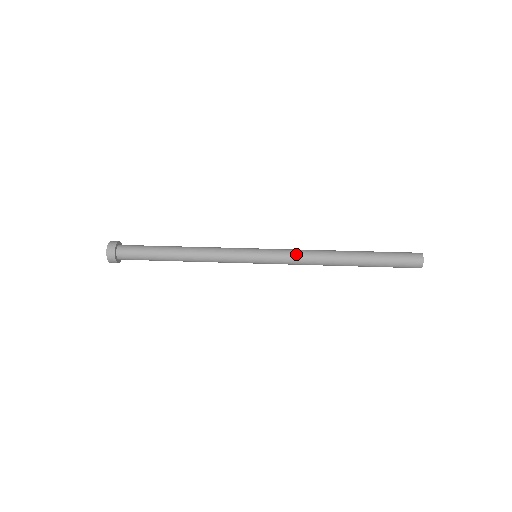
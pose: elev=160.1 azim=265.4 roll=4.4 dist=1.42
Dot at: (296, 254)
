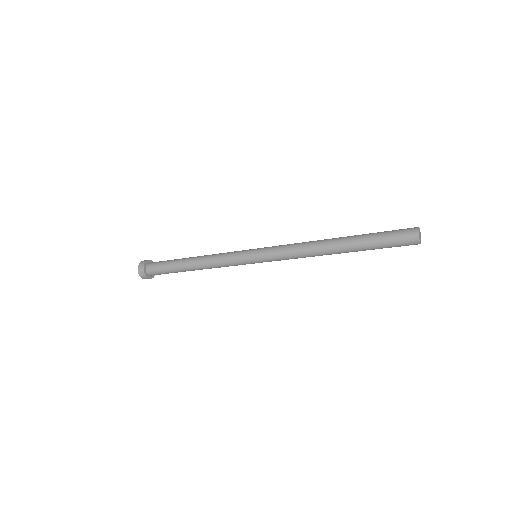
Dot at: (289, 246)
